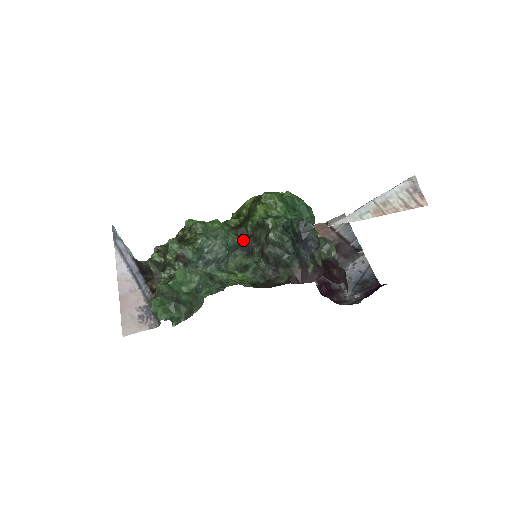
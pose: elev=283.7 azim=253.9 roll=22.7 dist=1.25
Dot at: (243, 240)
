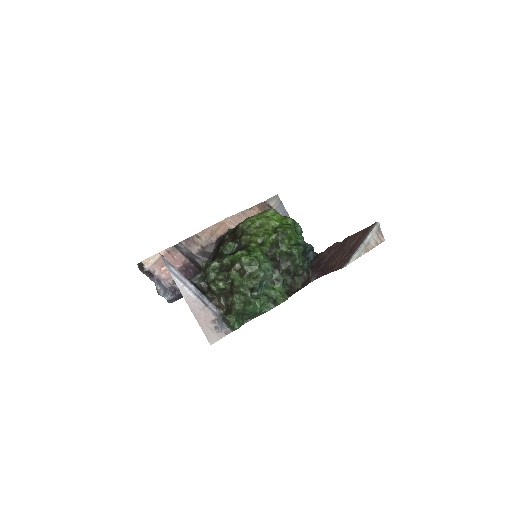
Dot at: (276, 264)
